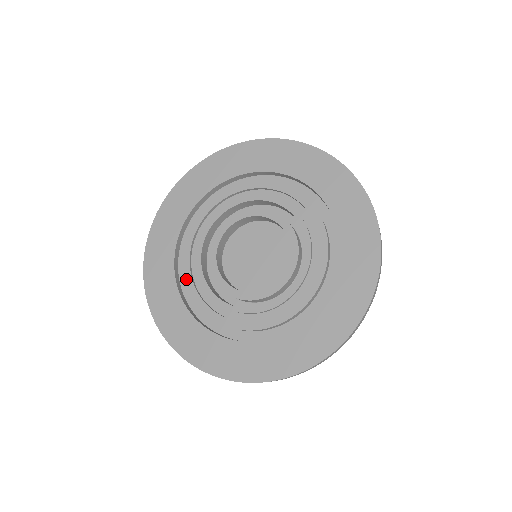
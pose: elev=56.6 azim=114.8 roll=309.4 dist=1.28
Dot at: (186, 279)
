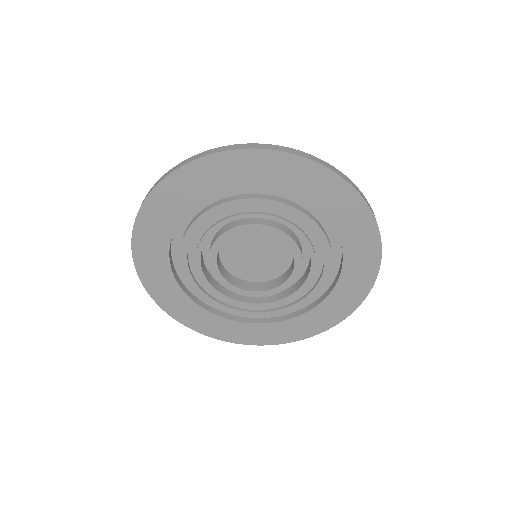
Dot at: (239, 314)
